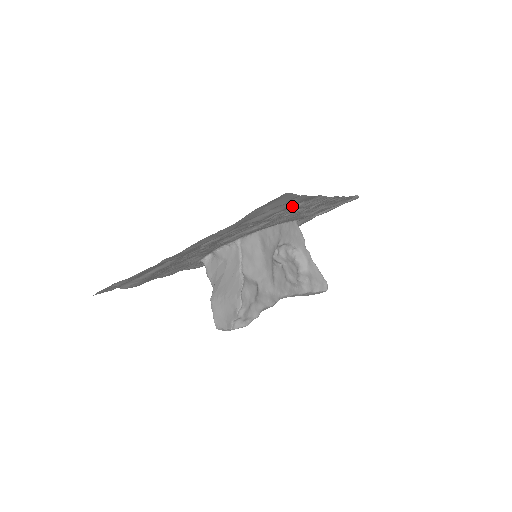
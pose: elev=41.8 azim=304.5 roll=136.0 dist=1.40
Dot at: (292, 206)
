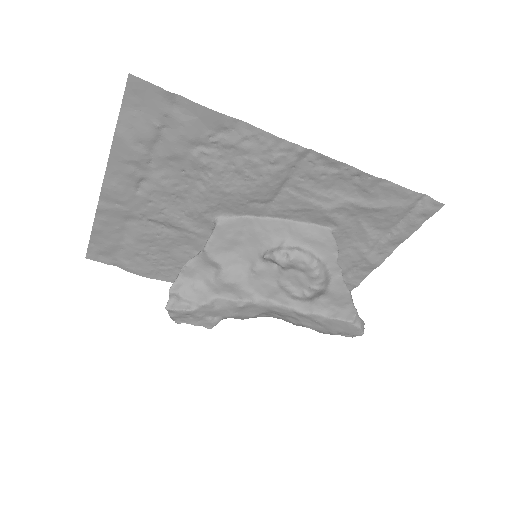
Dot at: (207, 134)
